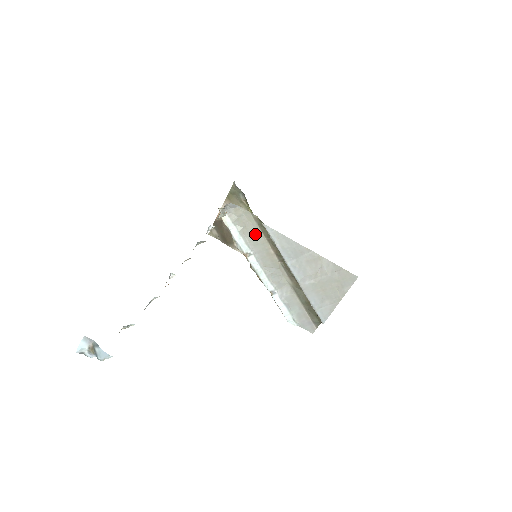
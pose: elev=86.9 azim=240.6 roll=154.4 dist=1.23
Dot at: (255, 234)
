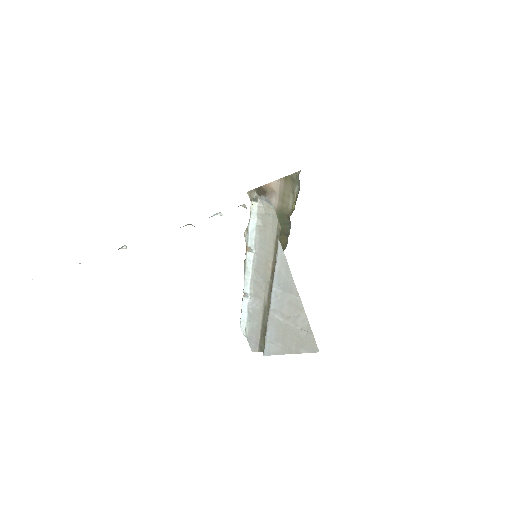
Dot at: (268, 239)
